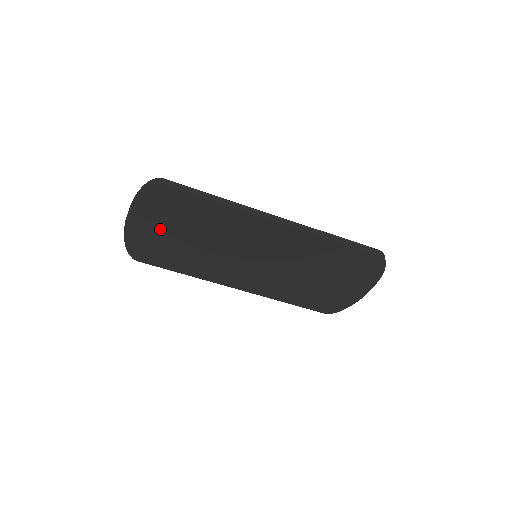
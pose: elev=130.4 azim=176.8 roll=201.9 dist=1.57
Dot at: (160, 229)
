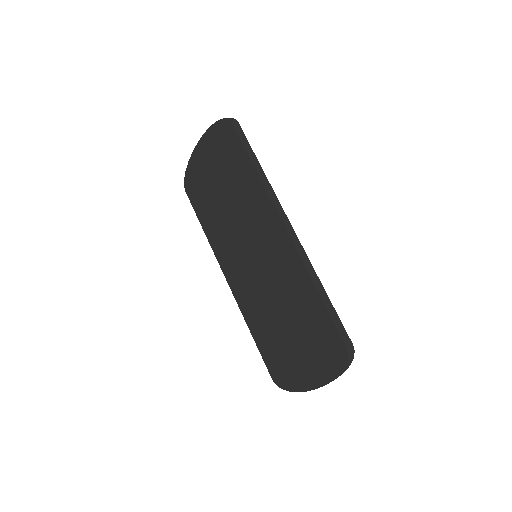
Dot at: (211, 169)
